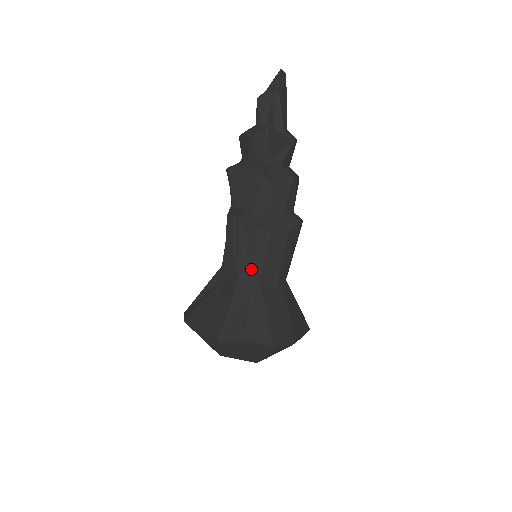
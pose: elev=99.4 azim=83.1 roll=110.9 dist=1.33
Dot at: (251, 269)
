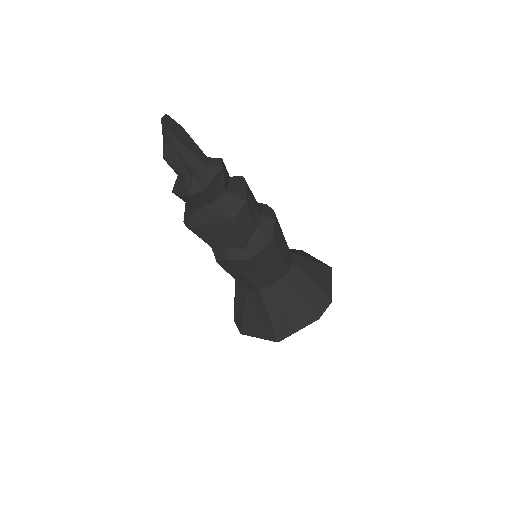
Dot at: (263, 279)
